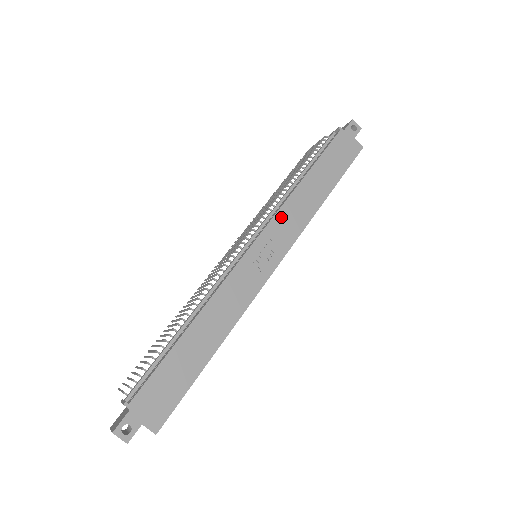
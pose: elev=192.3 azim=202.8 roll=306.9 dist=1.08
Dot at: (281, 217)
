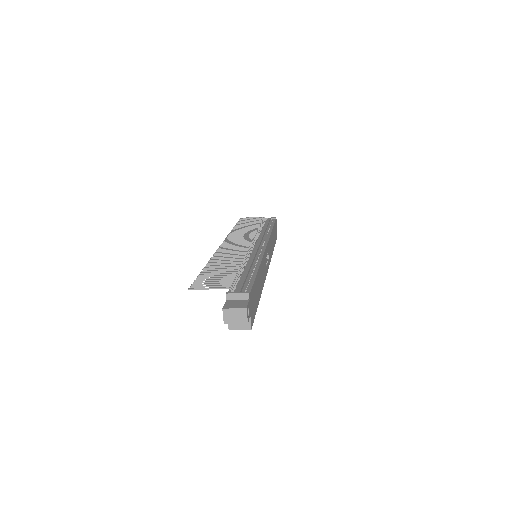
Dot at: occluded
